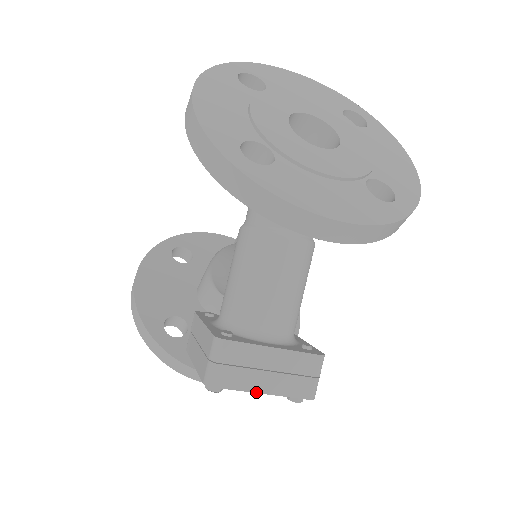
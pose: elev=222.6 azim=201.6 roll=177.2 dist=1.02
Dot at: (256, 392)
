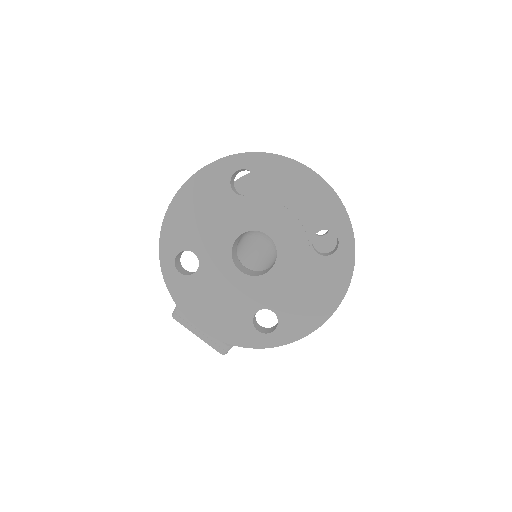
Dot at: (194, 333)
